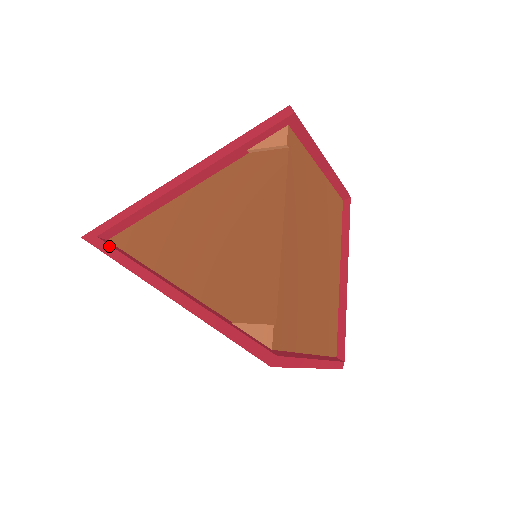
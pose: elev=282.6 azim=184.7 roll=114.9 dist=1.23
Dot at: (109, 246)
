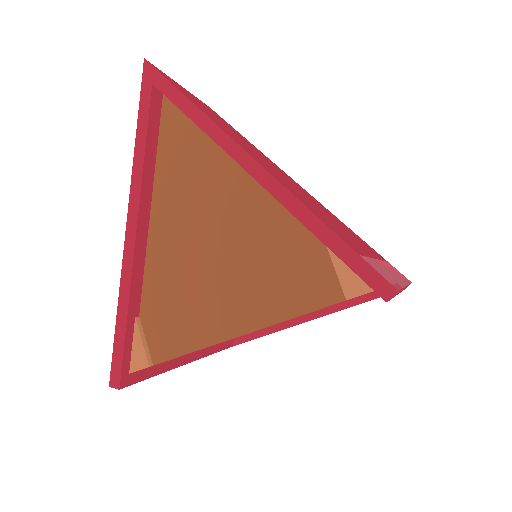
Dot at: (148, 112)
